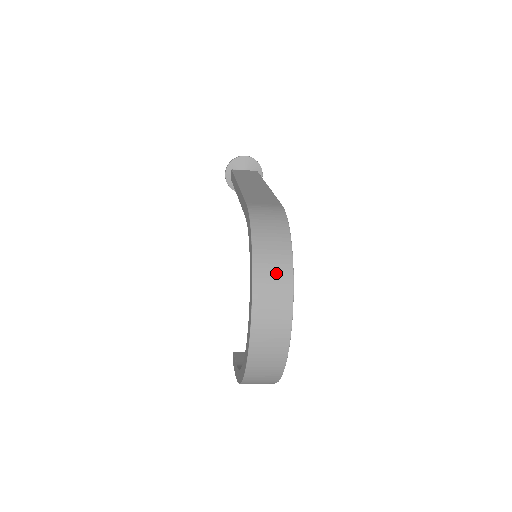
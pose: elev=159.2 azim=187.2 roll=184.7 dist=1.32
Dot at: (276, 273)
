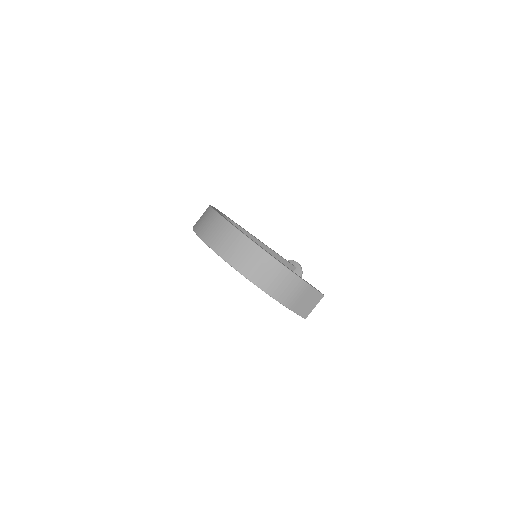
Dot at: occluded
